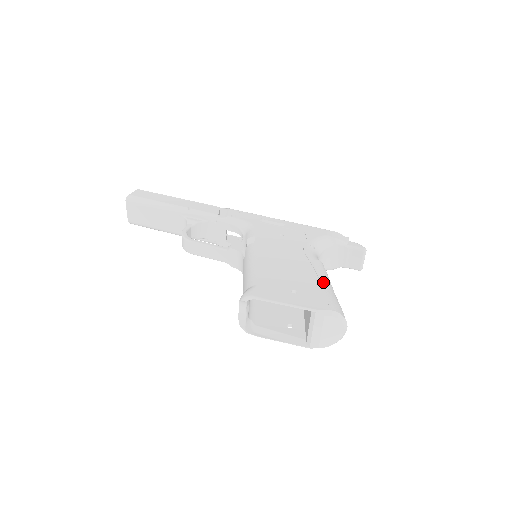
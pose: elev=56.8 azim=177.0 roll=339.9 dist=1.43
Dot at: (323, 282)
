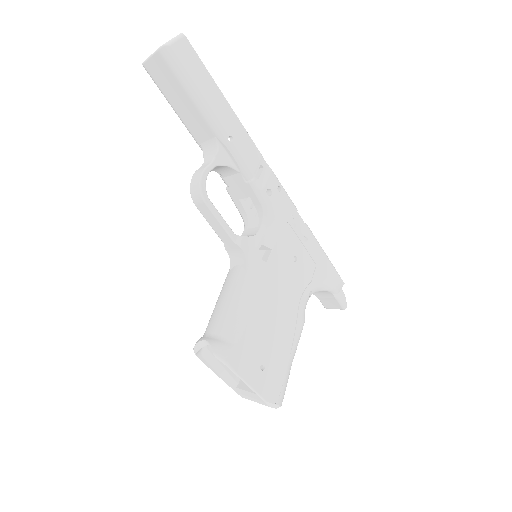
Dot at: (291, 359)
